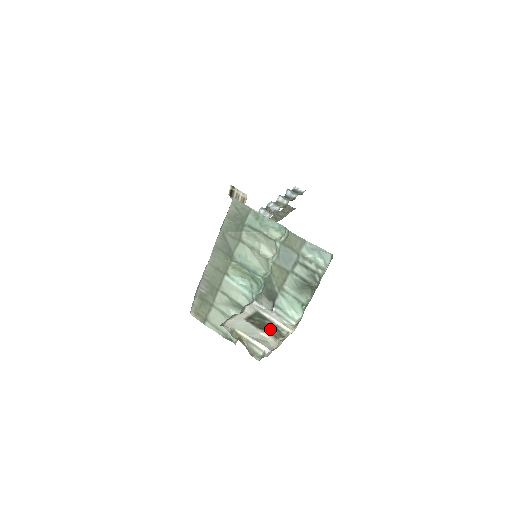
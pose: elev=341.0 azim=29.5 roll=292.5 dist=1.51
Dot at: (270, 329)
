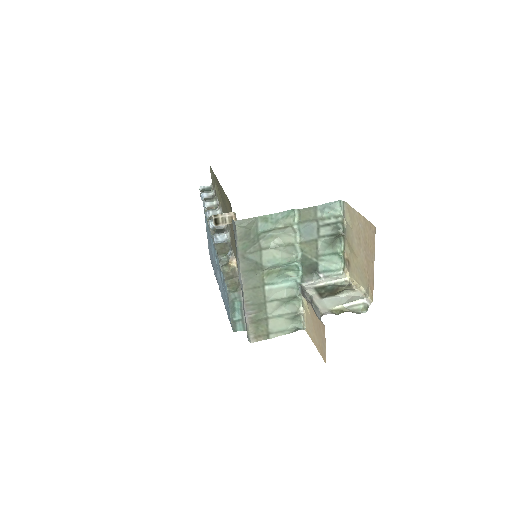
Dot at: (338, 289)
